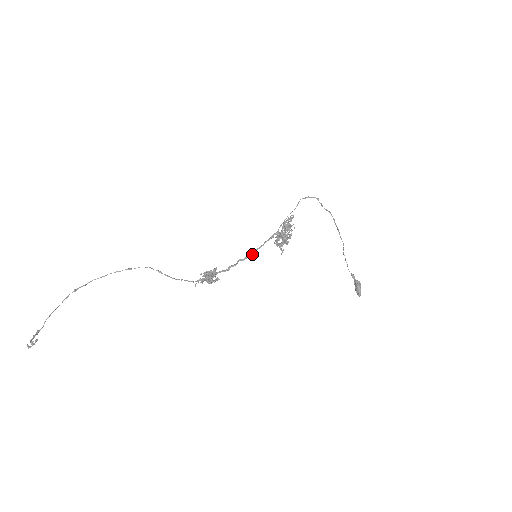
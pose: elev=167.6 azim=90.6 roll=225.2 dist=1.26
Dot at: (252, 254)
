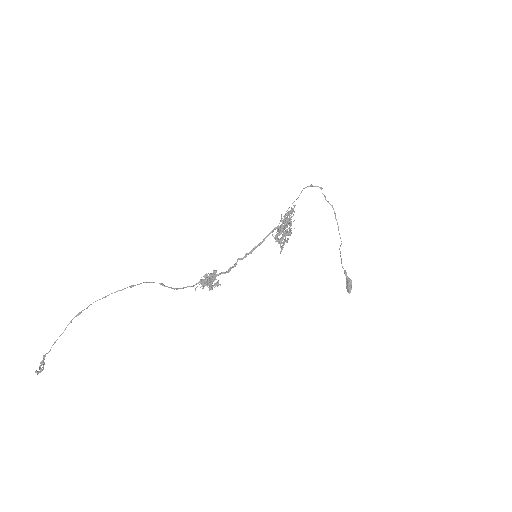
Dot at: occluded
